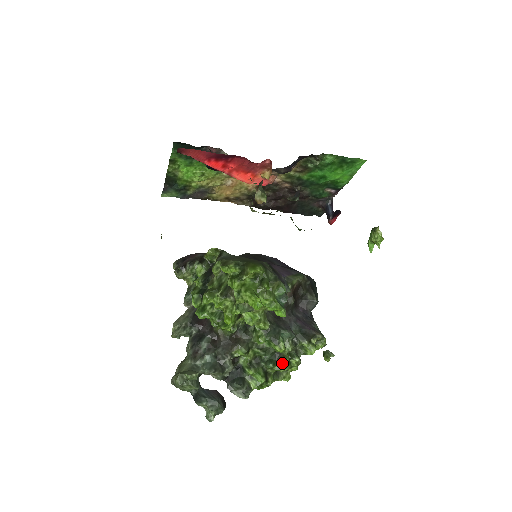
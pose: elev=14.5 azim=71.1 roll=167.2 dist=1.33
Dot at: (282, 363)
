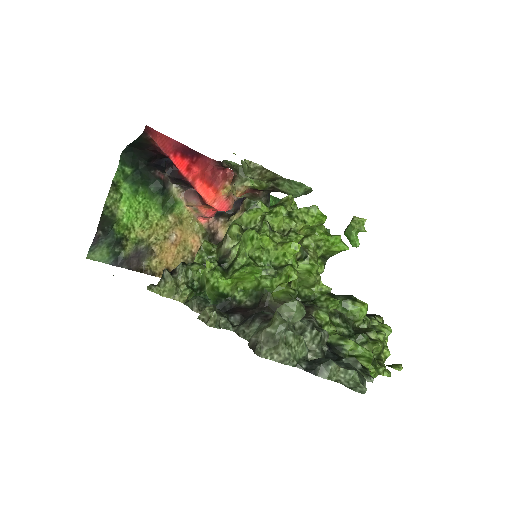
Dot at: (371, 338)
